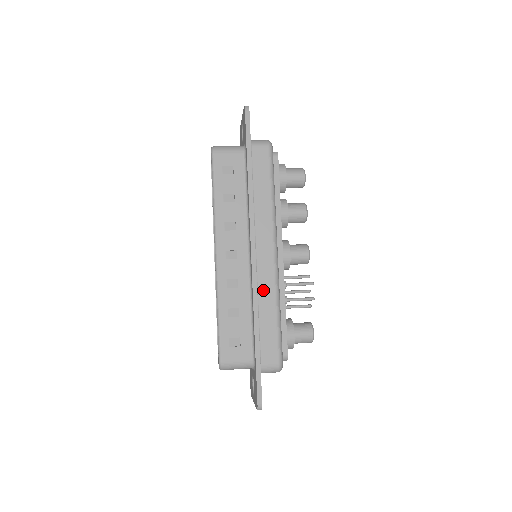
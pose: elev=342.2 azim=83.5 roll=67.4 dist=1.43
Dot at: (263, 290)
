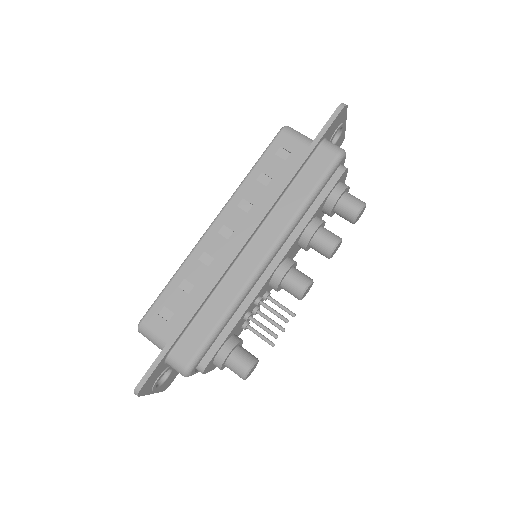
Dot at: (227, 285)
